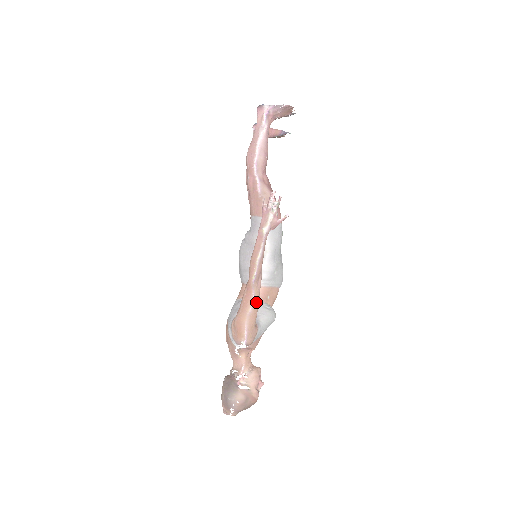
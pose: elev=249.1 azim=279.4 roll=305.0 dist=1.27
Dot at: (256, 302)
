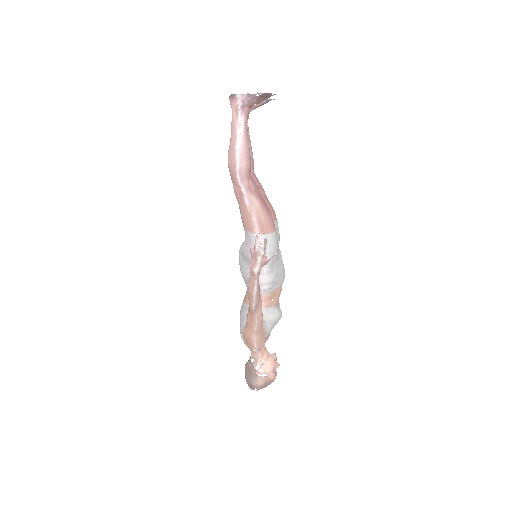
Dot at: (260, 322)
